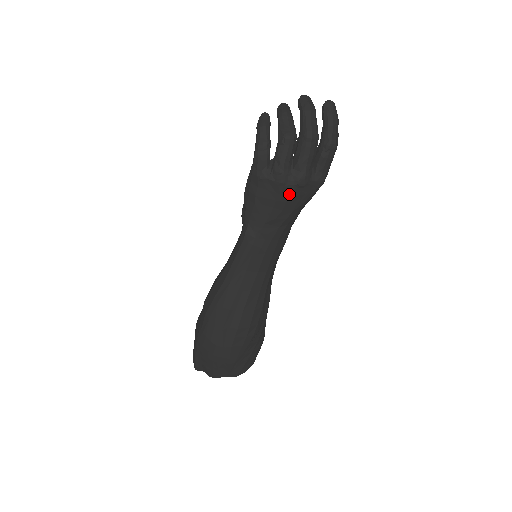
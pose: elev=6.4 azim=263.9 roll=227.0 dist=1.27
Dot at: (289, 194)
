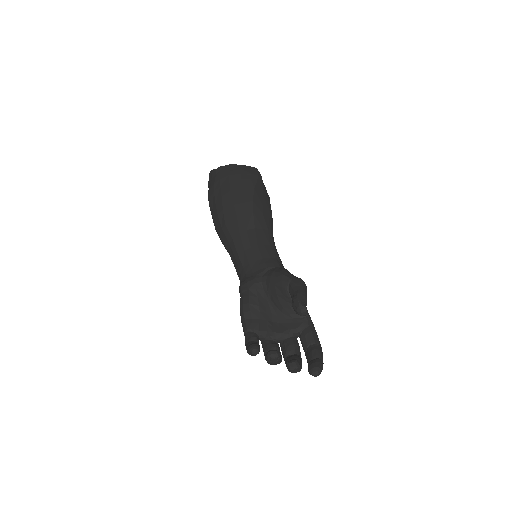
Dot at: occluded
